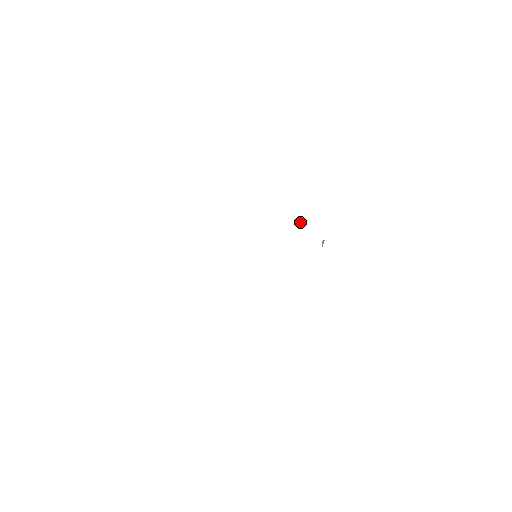
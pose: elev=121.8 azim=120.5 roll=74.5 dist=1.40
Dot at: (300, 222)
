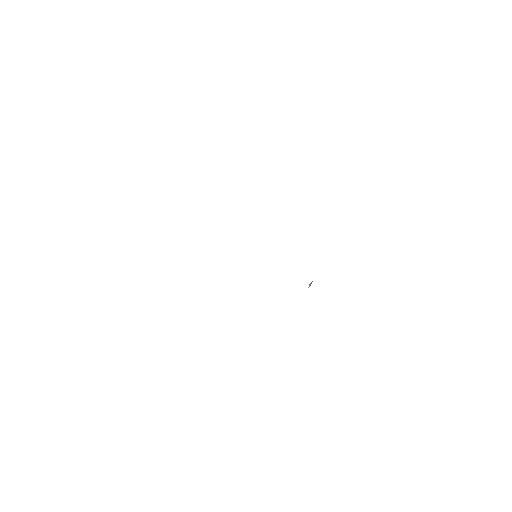
Dot at: (310, 285)
